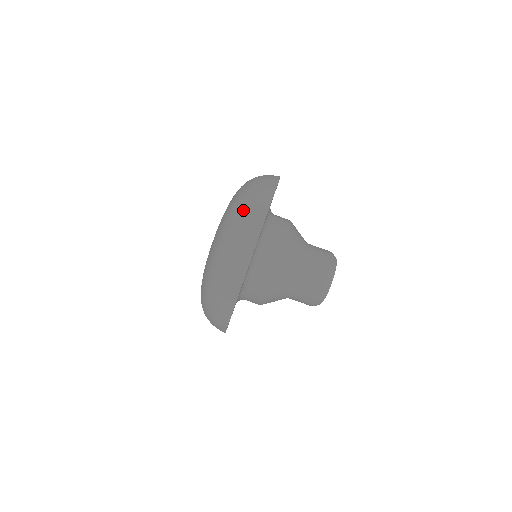
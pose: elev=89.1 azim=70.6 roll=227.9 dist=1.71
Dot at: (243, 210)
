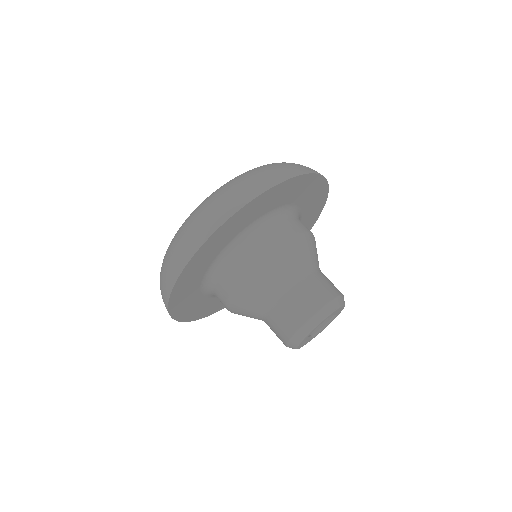
Dot at: occluded
